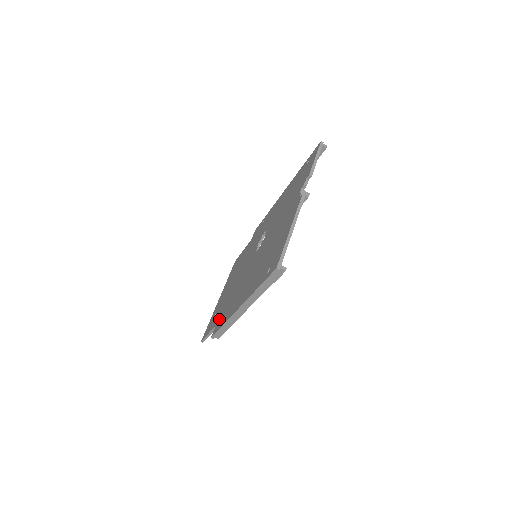
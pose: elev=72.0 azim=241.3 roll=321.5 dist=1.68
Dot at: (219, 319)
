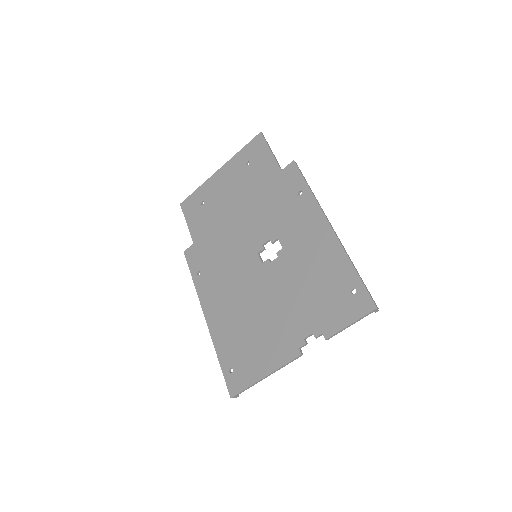
Dot at: (198, 246)
